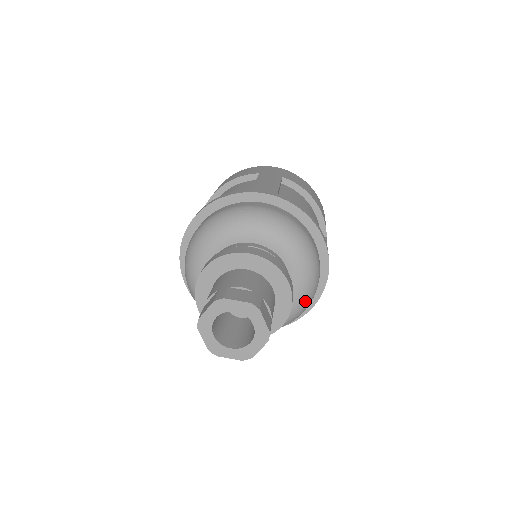
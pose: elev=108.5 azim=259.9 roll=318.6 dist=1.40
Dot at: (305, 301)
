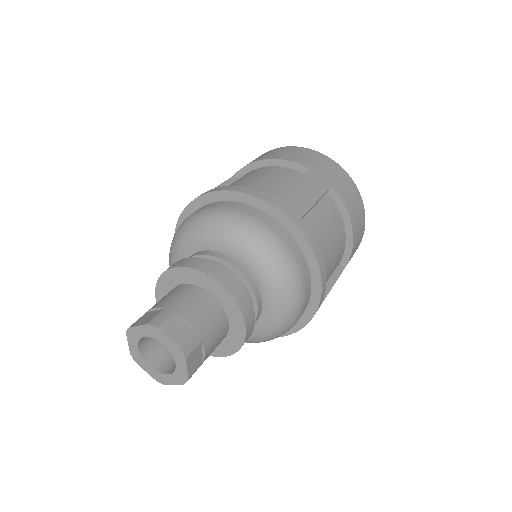
Dot at: (268, 337)
